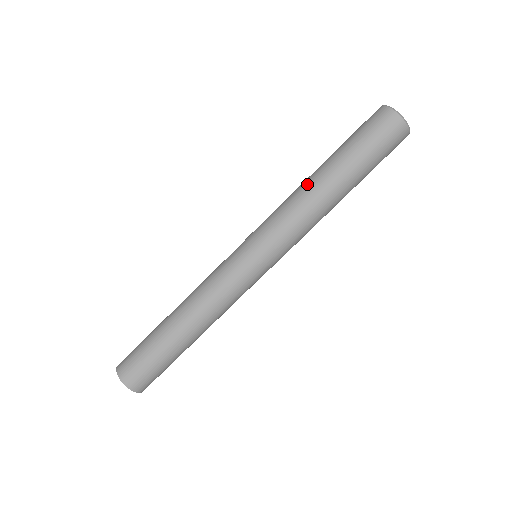
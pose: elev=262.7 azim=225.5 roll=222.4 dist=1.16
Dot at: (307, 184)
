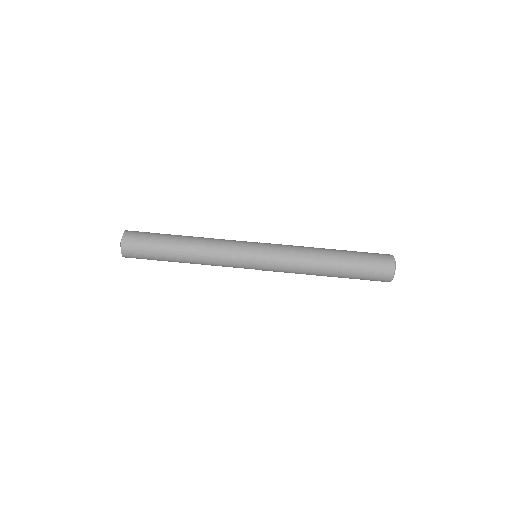
Dot at: (319, 250)
